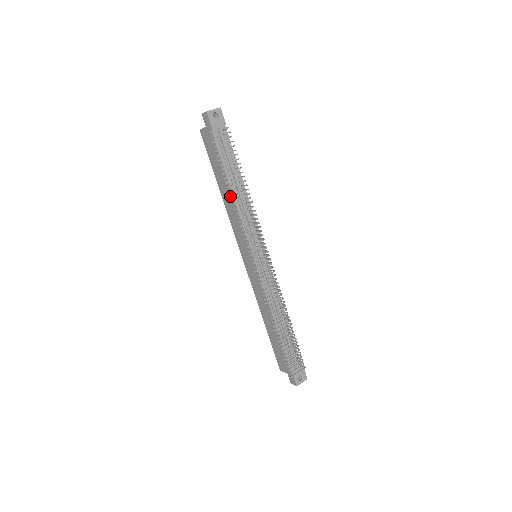
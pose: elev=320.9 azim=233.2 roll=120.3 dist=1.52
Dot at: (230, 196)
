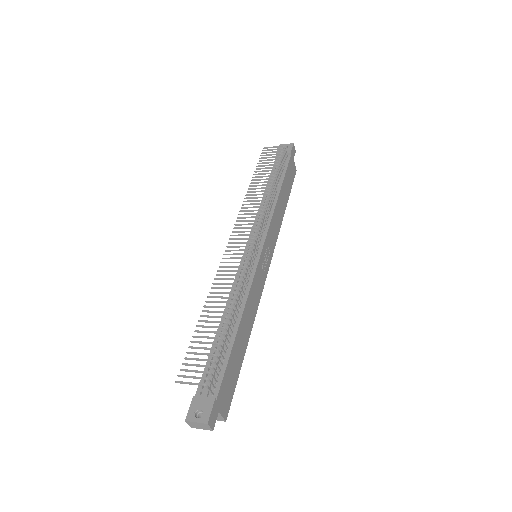
Dot at: (249, 186)
